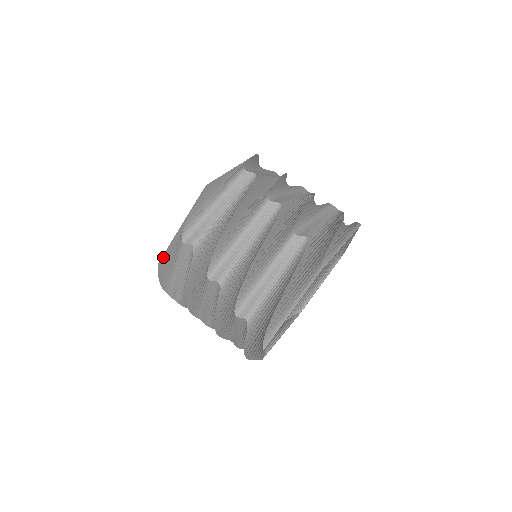
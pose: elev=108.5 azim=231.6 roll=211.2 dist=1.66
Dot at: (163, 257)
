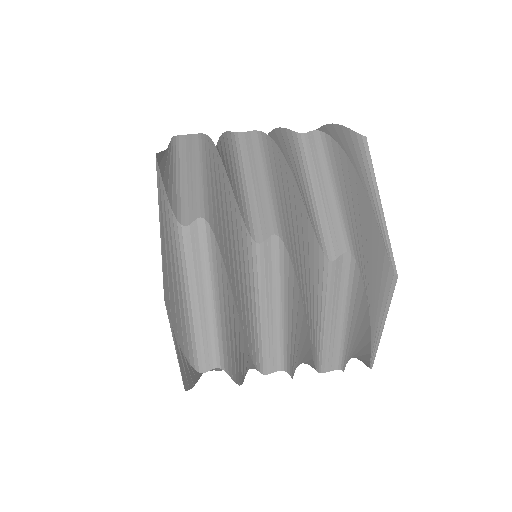
Dot at: (164, 286)
